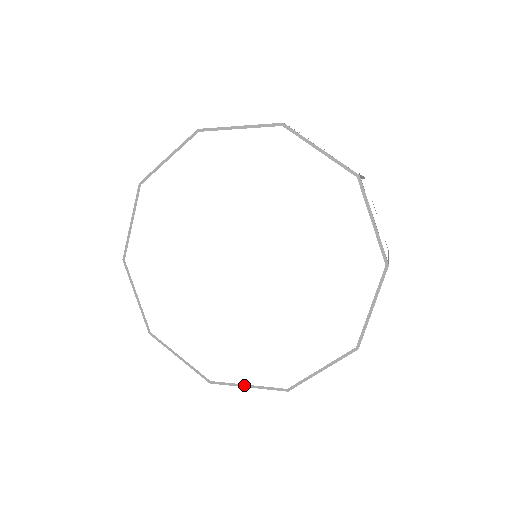
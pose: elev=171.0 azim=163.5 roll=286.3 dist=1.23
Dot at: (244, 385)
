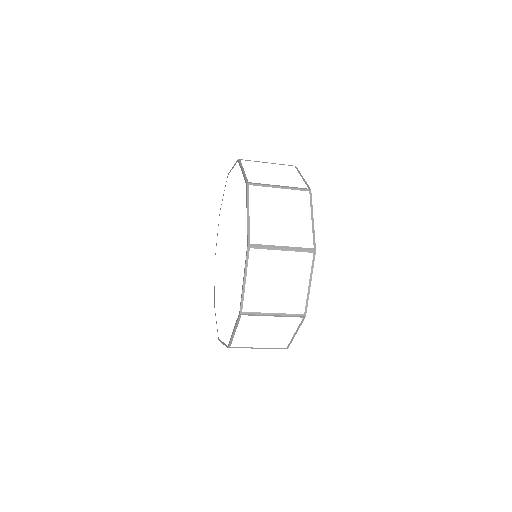
Dot at: occluded
